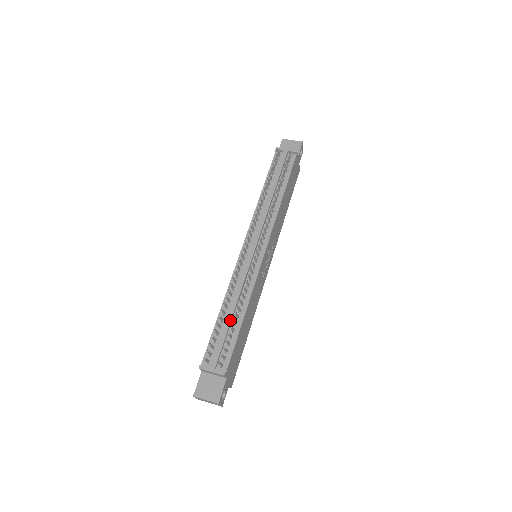
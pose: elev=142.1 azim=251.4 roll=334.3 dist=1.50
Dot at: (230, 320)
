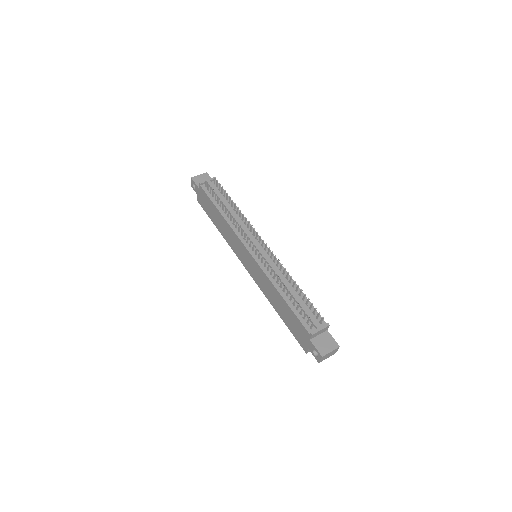
Dot at: (296, 295)
